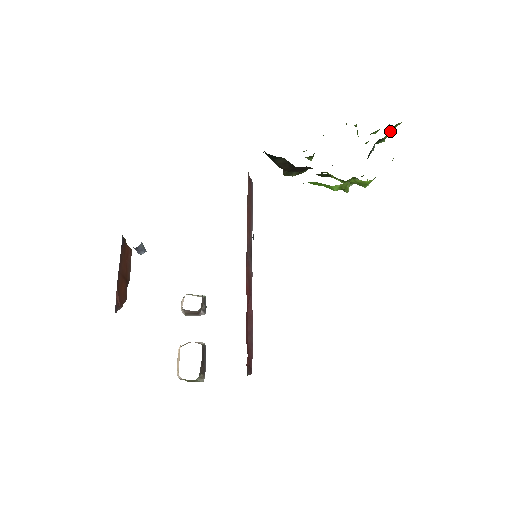
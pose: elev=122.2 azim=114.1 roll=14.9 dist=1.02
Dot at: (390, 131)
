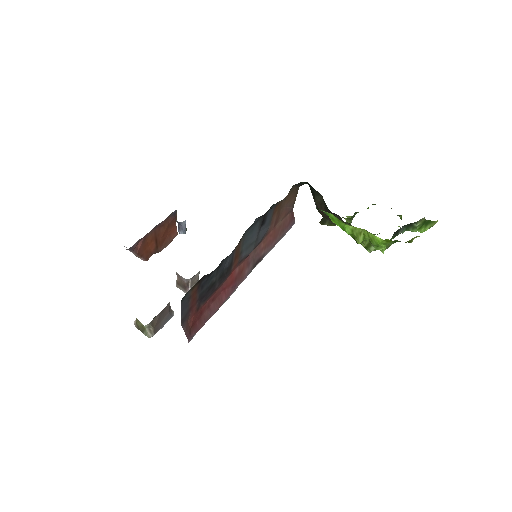
Dot at: (425, 226)
